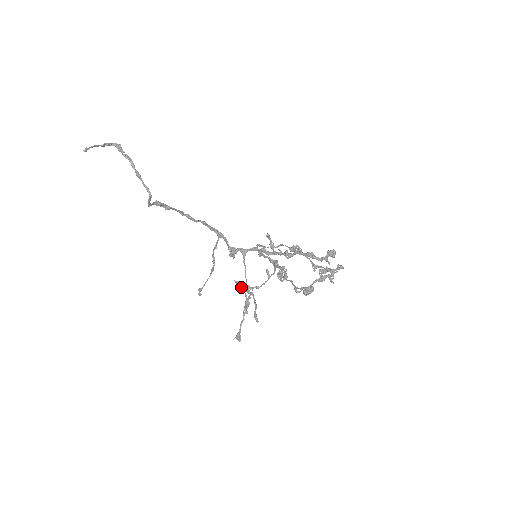
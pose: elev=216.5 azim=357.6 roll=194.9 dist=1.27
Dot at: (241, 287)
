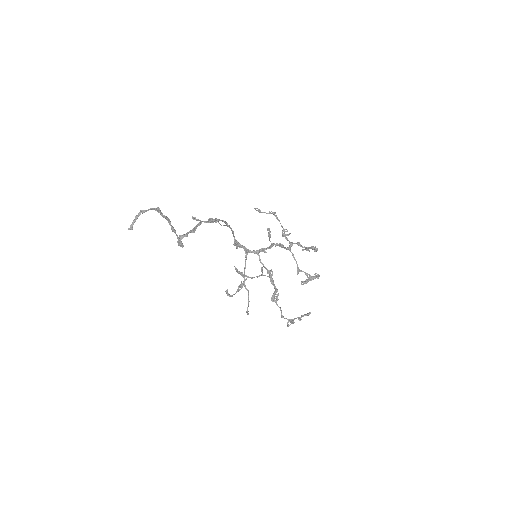
Dot at: (238, 272)
